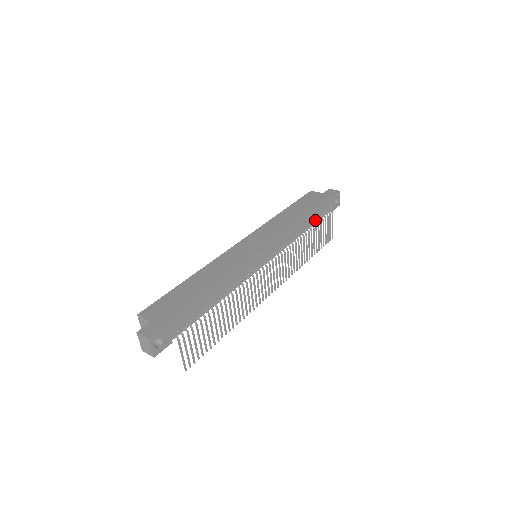
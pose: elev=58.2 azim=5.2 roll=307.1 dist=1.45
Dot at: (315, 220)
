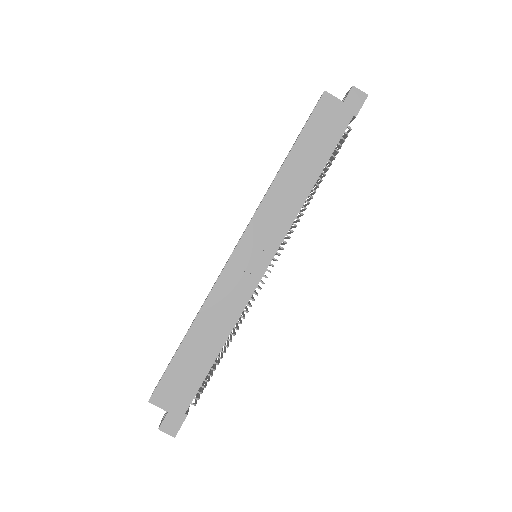
Dot at: (328, 160)
